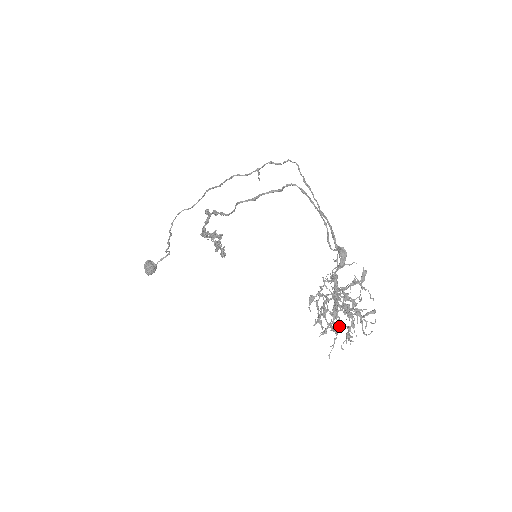
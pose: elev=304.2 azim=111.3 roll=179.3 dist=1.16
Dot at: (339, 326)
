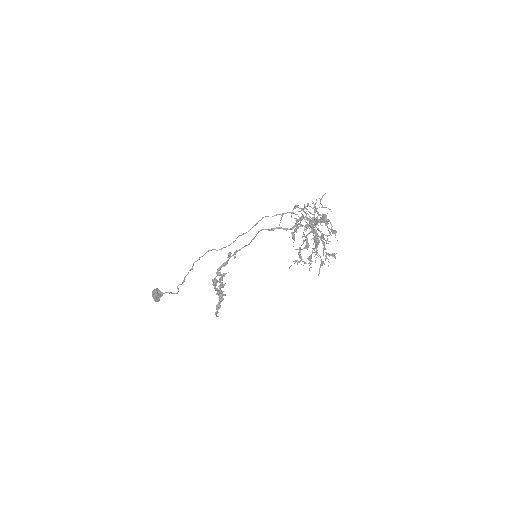
Dot at: occluded
